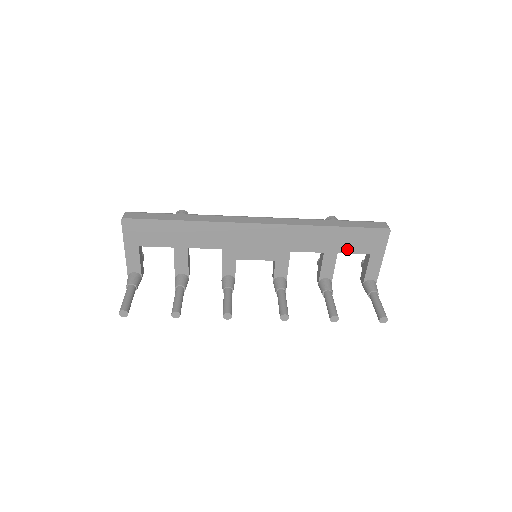
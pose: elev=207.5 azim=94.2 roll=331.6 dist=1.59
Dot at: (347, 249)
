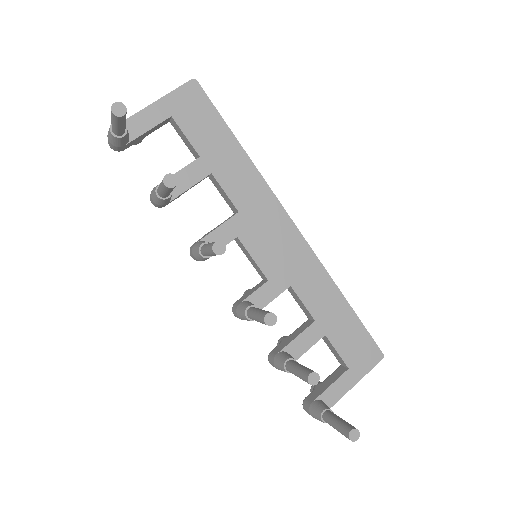
Dot at: (336, 339)
